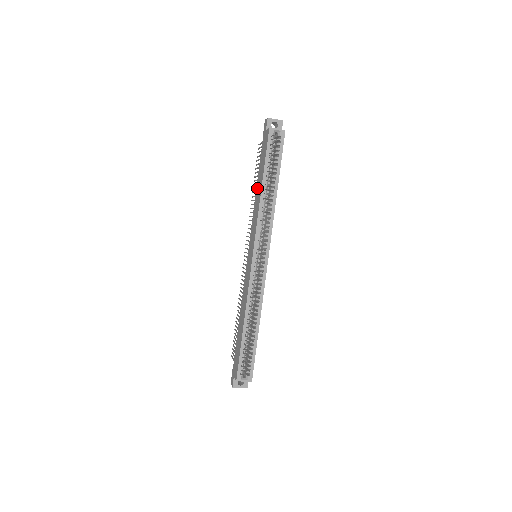
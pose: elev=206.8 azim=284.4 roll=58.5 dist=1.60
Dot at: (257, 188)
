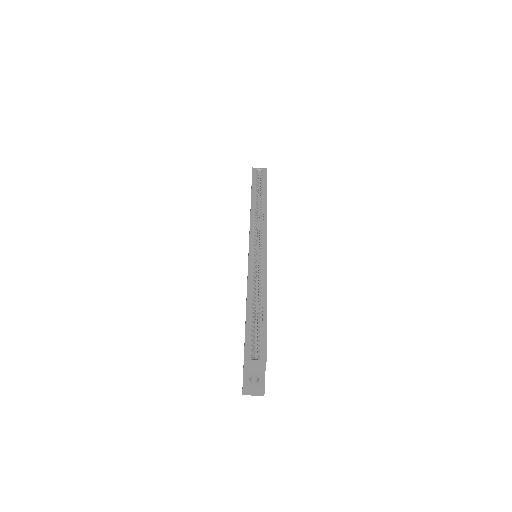
Dot at: occluded
